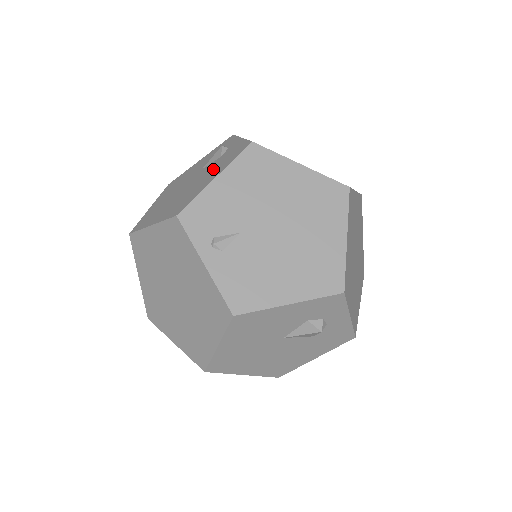
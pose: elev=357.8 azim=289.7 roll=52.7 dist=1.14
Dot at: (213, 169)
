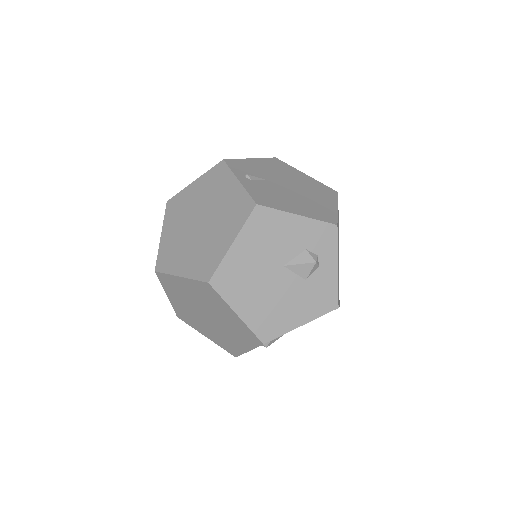
Dot at: occluded
